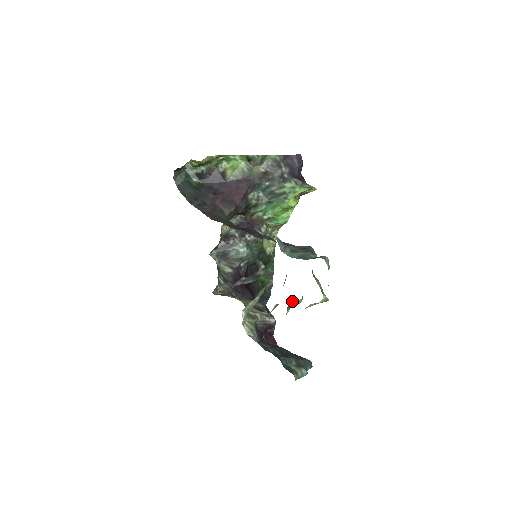
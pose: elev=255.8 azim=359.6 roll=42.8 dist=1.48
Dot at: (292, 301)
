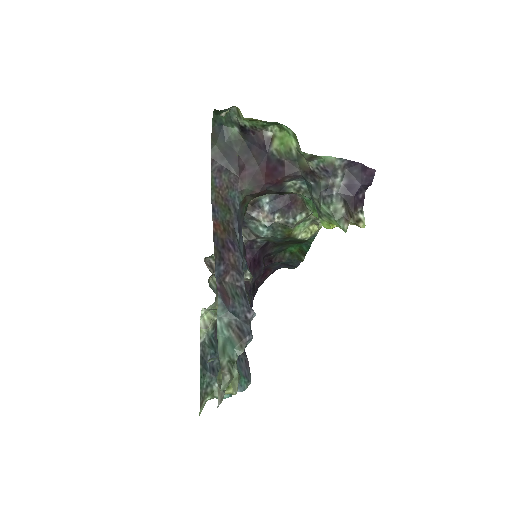
Dot at: occluded
